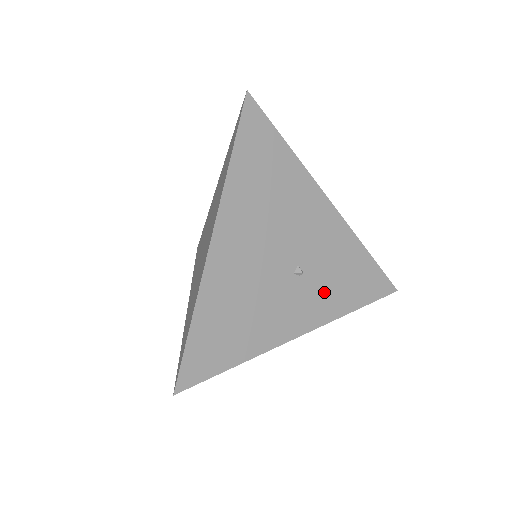
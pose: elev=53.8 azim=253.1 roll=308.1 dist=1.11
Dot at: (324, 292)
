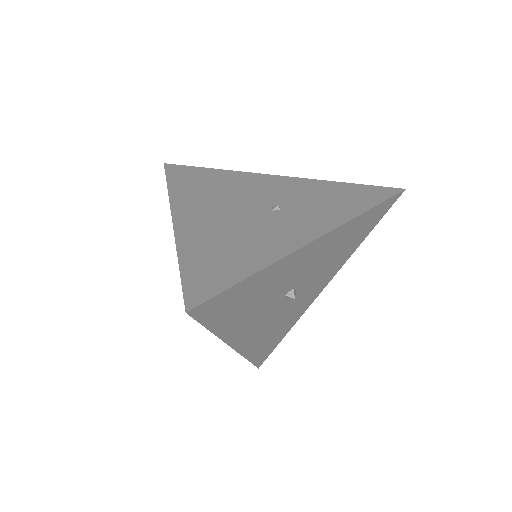
Dot at: (317, 211)
